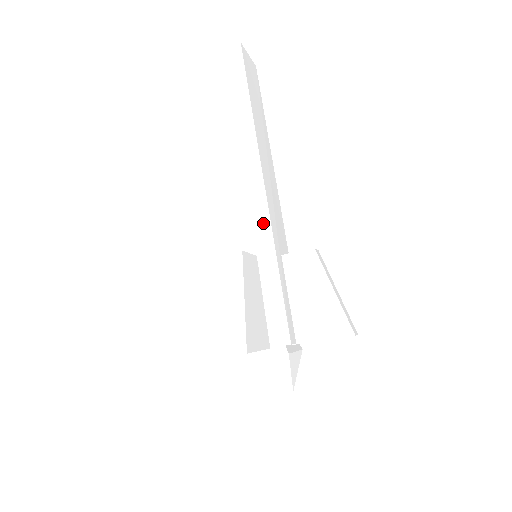
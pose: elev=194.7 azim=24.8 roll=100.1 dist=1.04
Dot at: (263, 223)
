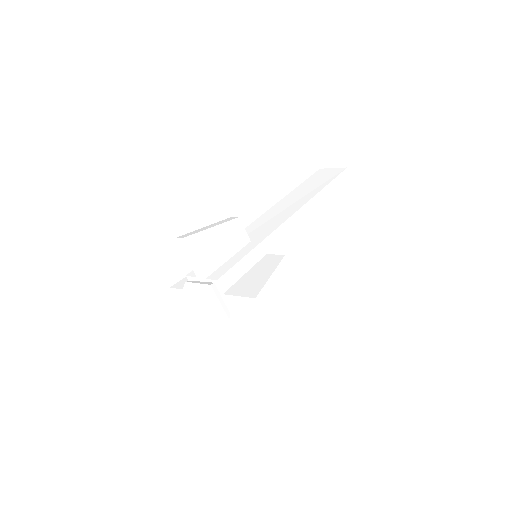
Dot at: (271, 230)
